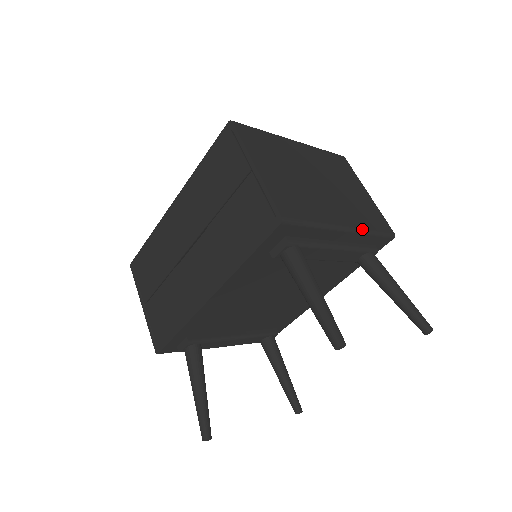
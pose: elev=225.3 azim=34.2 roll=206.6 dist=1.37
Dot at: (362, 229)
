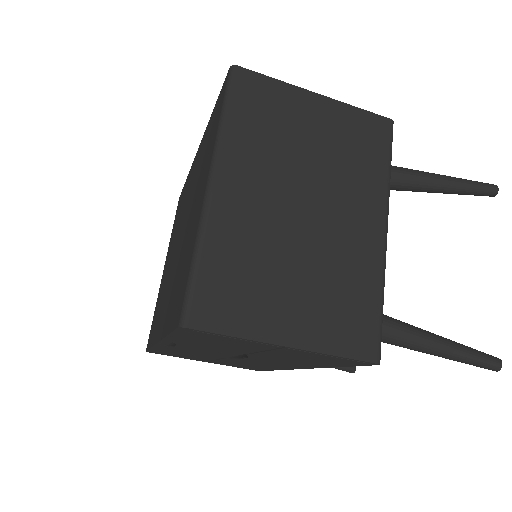
Dot at: (387, 195)
